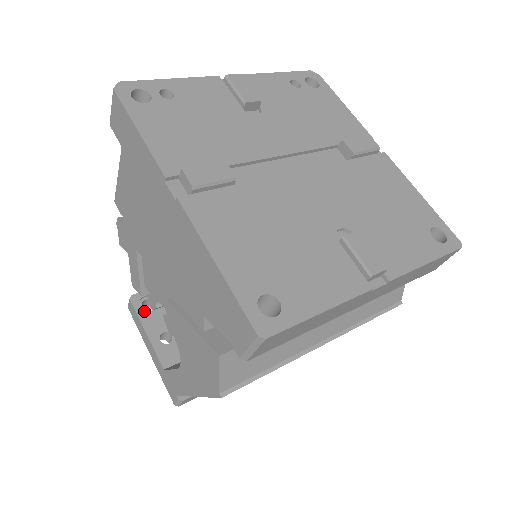
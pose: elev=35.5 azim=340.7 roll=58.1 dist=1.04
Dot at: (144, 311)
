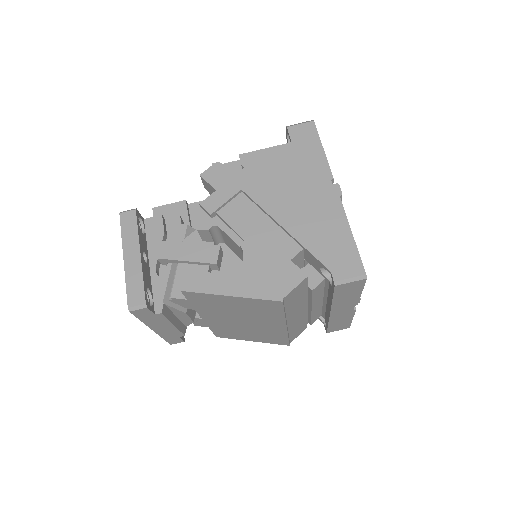
Dot at: occluded
